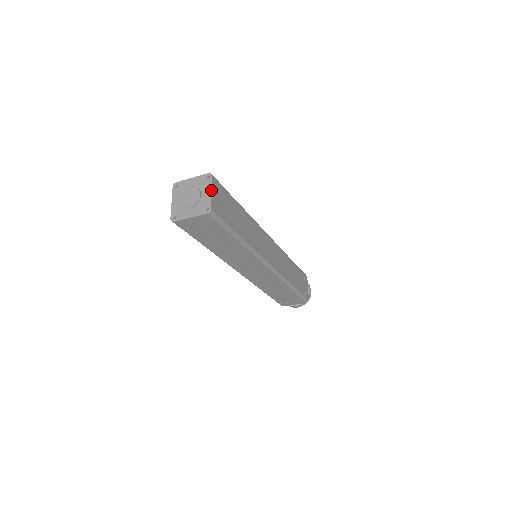
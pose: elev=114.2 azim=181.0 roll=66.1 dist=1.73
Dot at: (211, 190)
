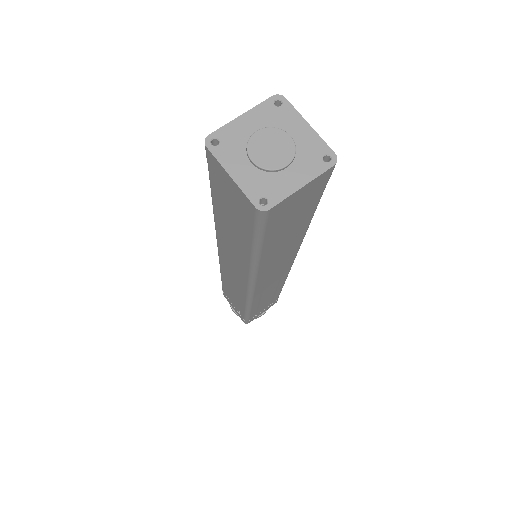
Dot at: (305, 183)
